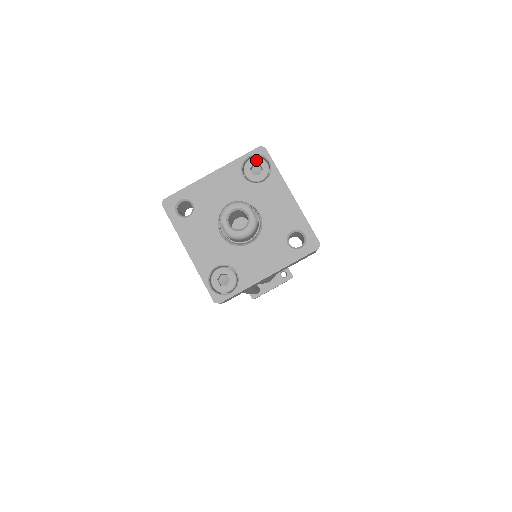
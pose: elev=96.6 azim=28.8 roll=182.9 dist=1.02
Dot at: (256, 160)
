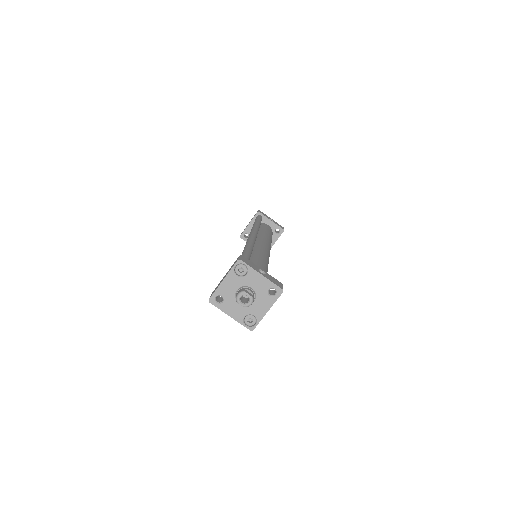
Dot at: (239, 266)
